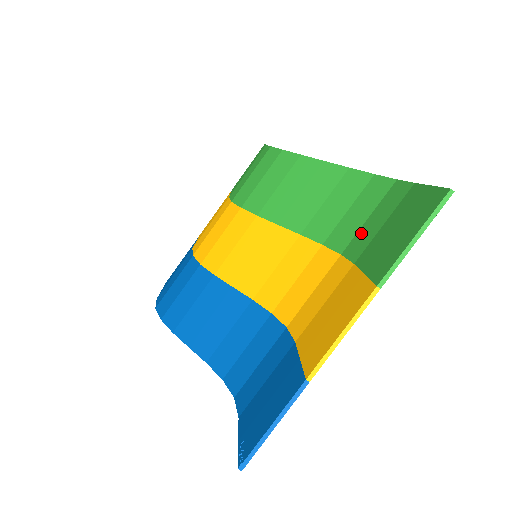
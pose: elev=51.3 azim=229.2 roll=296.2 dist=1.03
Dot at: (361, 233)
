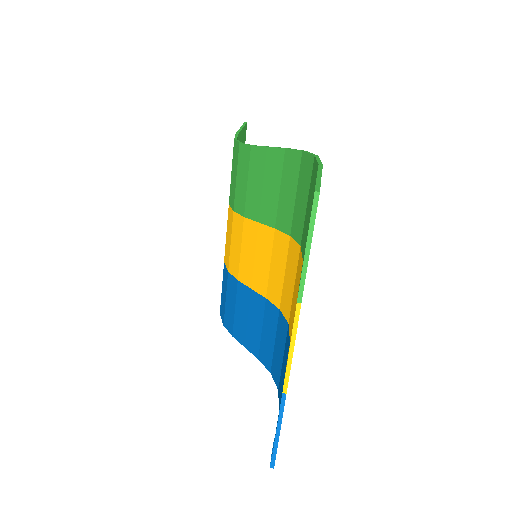
Dot at: (305, 223)
